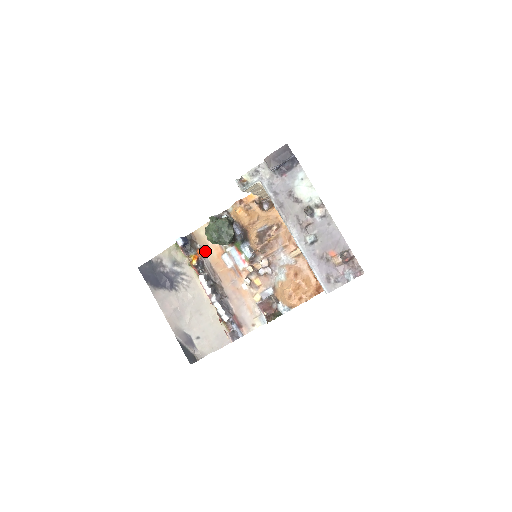
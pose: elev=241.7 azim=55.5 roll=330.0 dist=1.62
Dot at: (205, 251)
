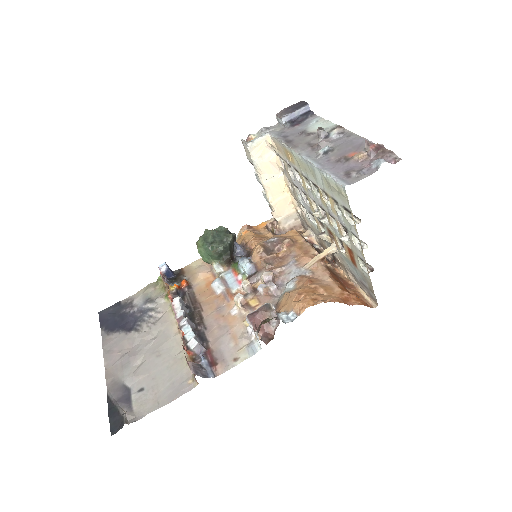
Dot at: (192, 282)
